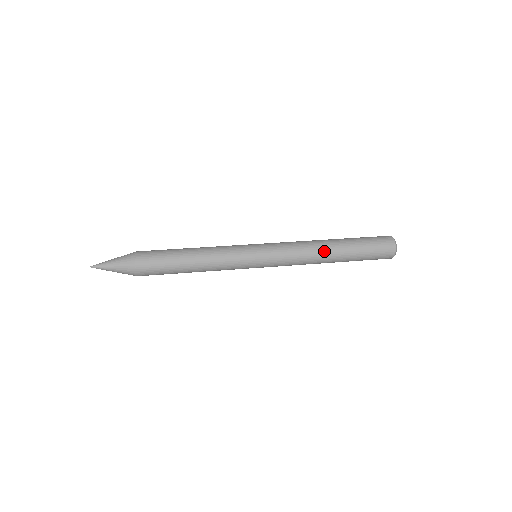
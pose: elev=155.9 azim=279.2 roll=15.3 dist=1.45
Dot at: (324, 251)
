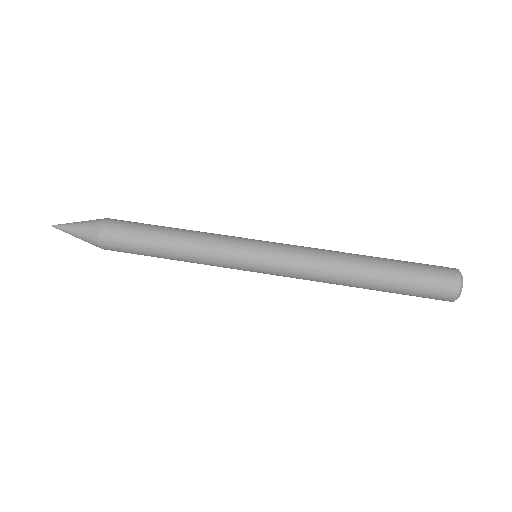
Dot at: (348, 273)
